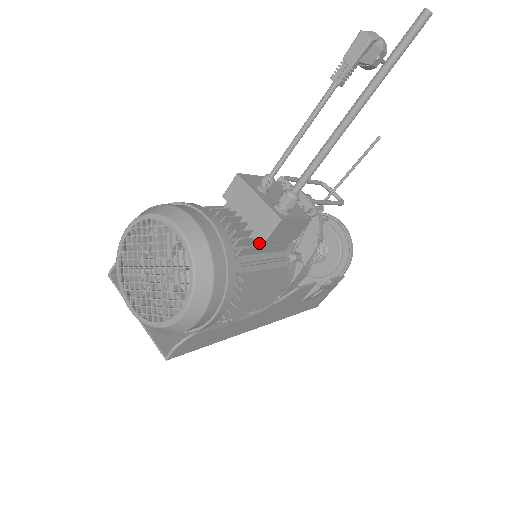
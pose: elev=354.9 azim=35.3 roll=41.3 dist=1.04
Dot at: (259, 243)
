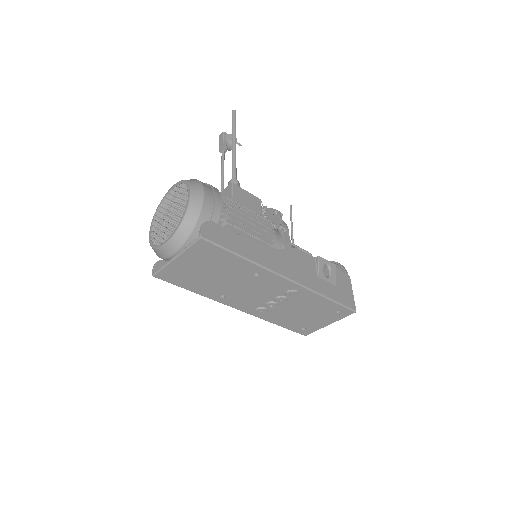
Dot at: occluded
